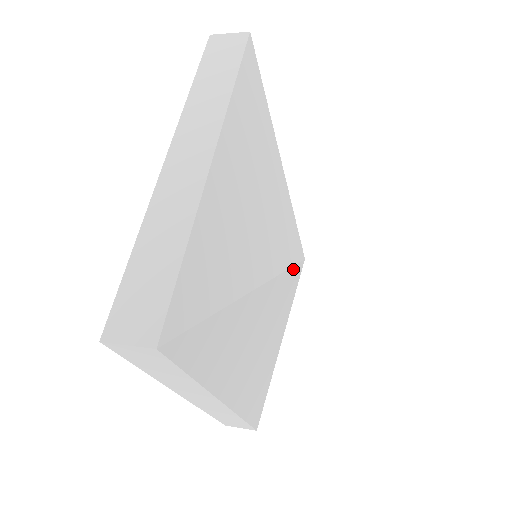
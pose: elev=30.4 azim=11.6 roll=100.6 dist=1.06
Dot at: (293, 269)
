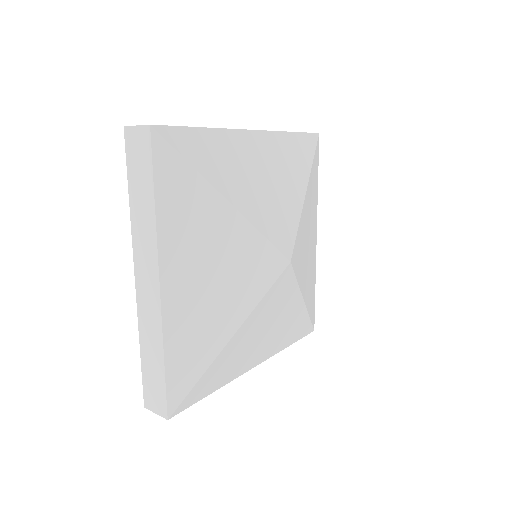
Dot at: (278, 280)
